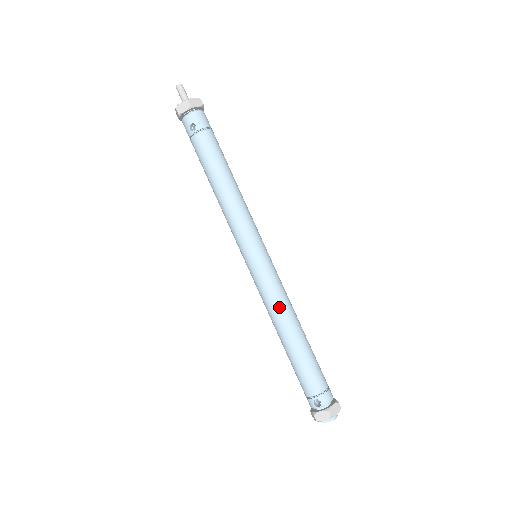
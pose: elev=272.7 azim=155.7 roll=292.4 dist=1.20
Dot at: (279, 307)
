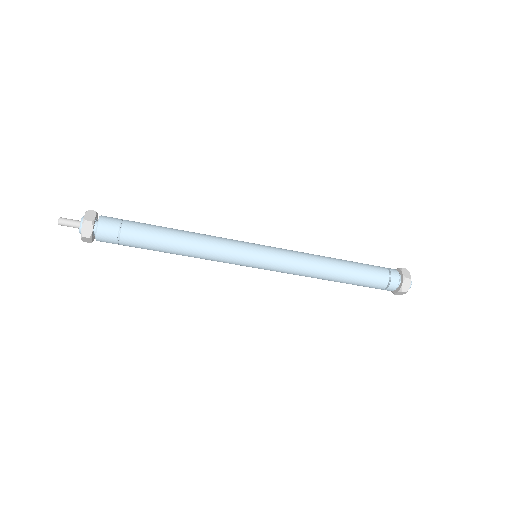
Dot at: occluded
